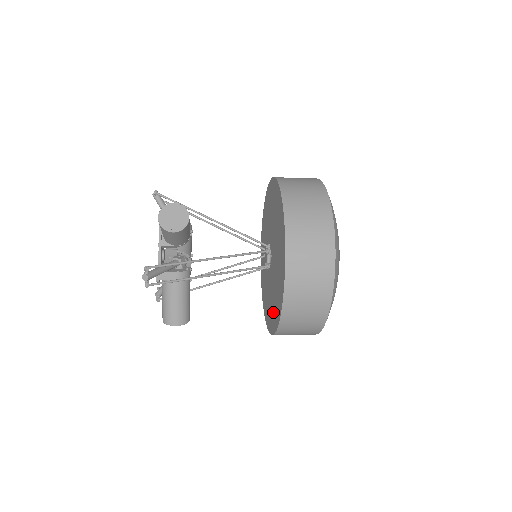
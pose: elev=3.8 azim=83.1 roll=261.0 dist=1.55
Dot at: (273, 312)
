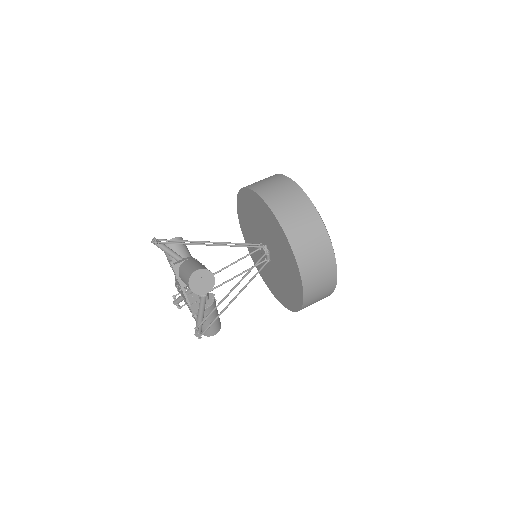
Dot at: (284, 295)
